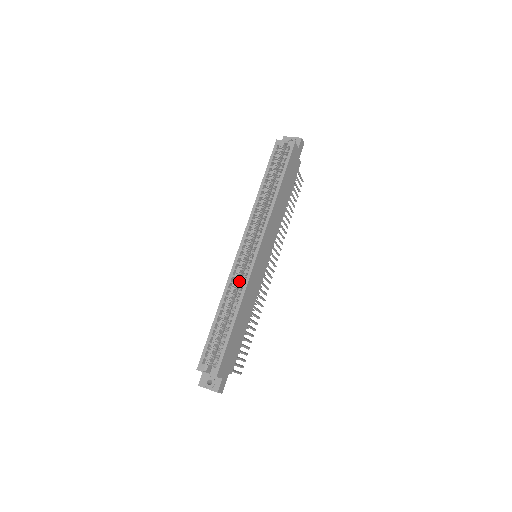
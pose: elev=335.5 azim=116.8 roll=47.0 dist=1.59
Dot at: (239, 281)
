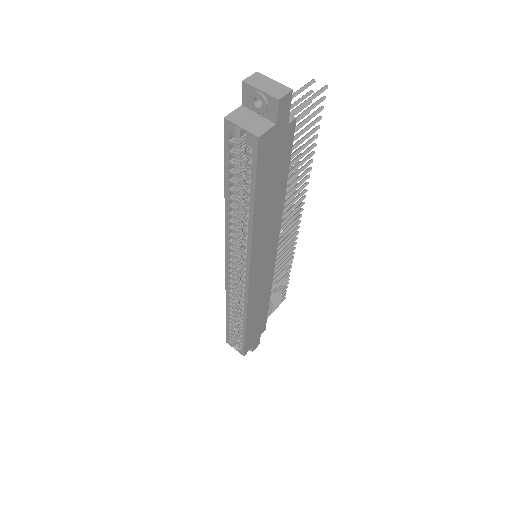
Dot at: (239, 294)
